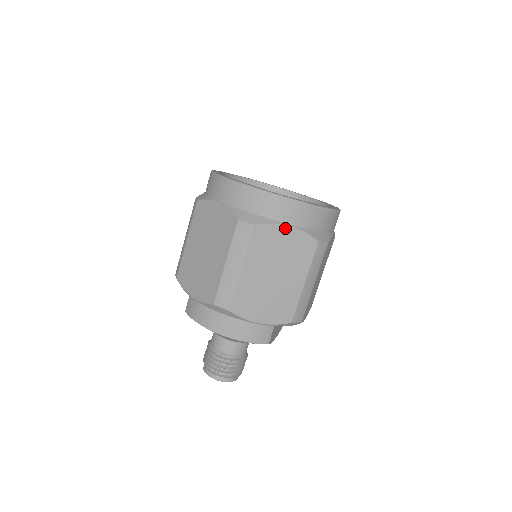
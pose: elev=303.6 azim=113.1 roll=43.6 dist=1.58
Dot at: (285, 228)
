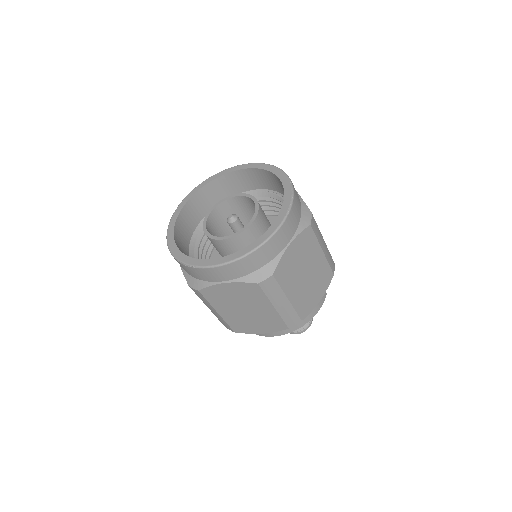
Dot at: (288, 249)
